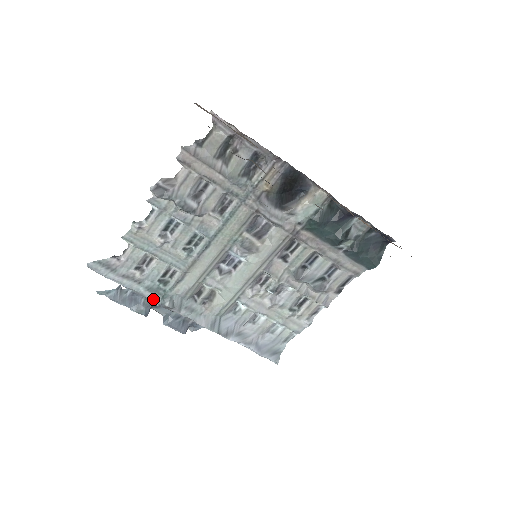
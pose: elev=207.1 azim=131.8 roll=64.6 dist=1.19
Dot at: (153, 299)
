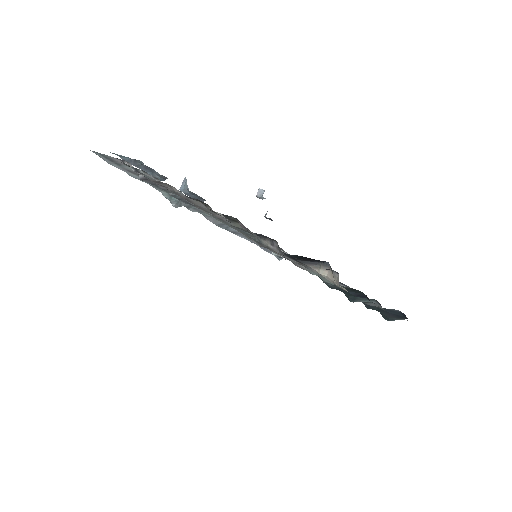
Dot at: (161, 192)
